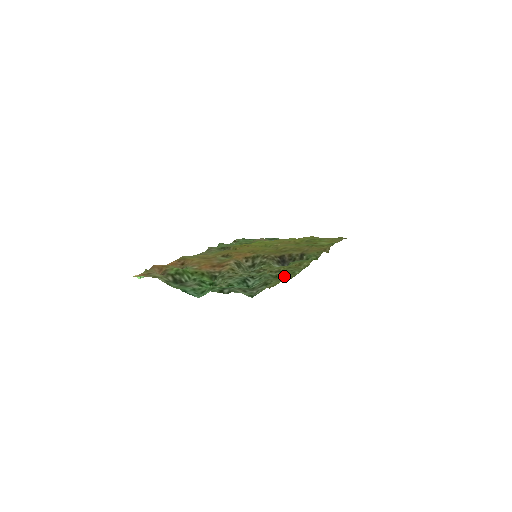
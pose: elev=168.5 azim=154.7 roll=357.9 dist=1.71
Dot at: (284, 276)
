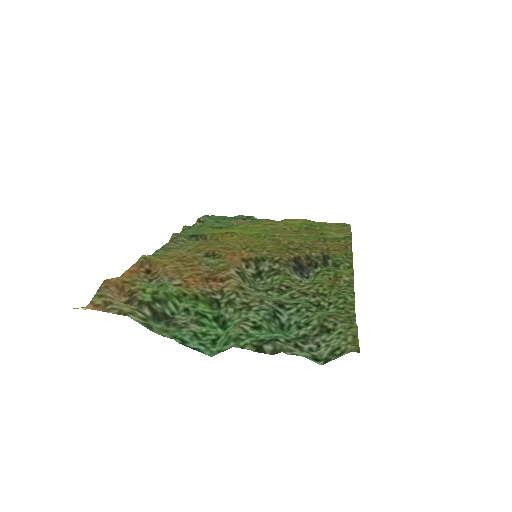
Dot at: (335, 306)
